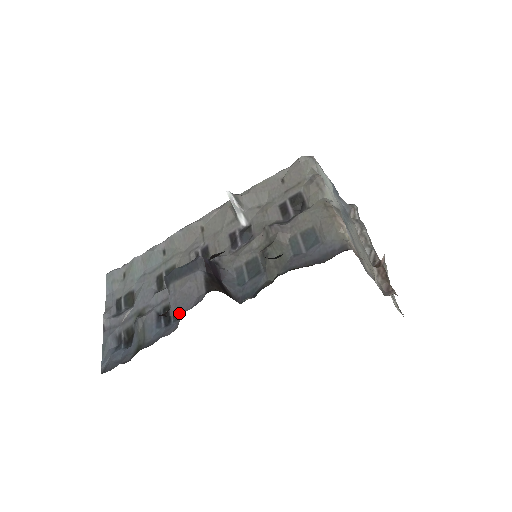
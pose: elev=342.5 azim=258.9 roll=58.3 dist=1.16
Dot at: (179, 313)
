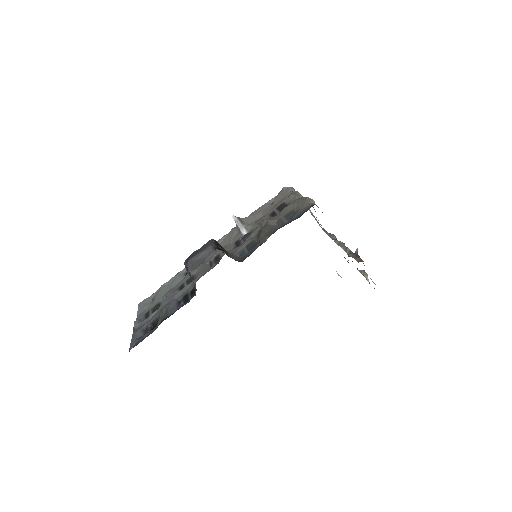
Dot at: (195, 268)
